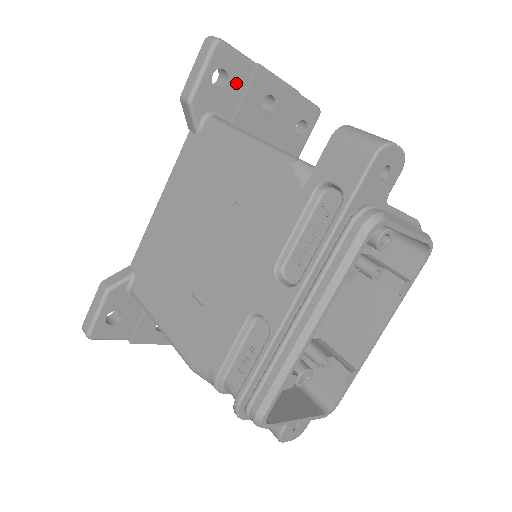
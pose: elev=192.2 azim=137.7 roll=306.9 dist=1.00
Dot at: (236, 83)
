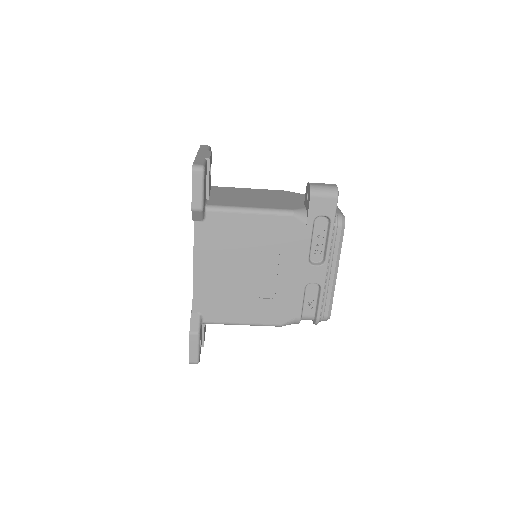
Dot at: occluded
